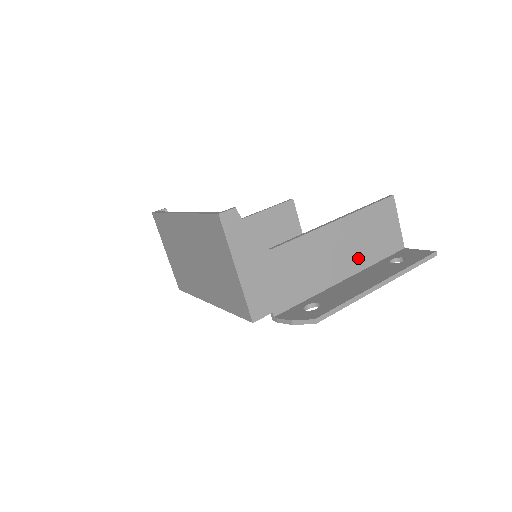
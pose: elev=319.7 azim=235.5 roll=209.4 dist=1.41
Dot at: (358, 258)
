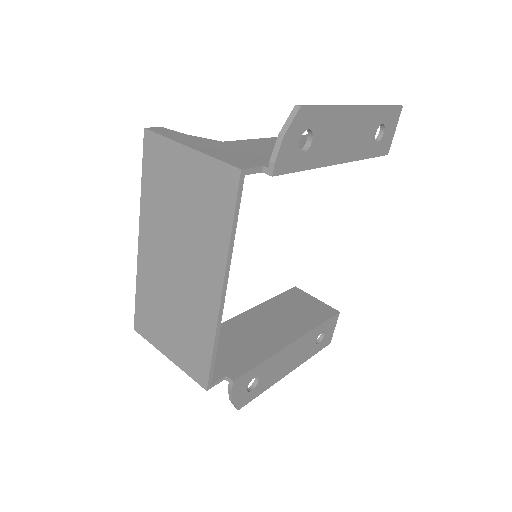
Dot at: occluded
